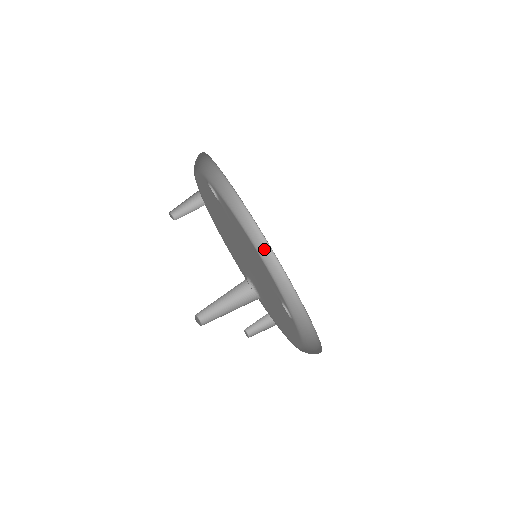
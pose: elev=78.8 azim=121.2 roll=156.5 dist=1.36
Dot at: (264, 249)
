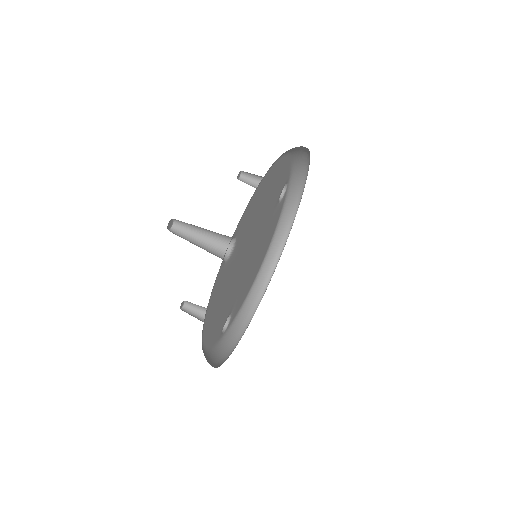
Dot at: (264, 278)
